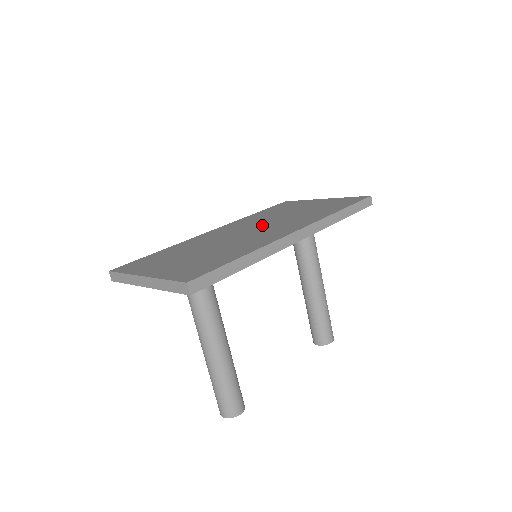
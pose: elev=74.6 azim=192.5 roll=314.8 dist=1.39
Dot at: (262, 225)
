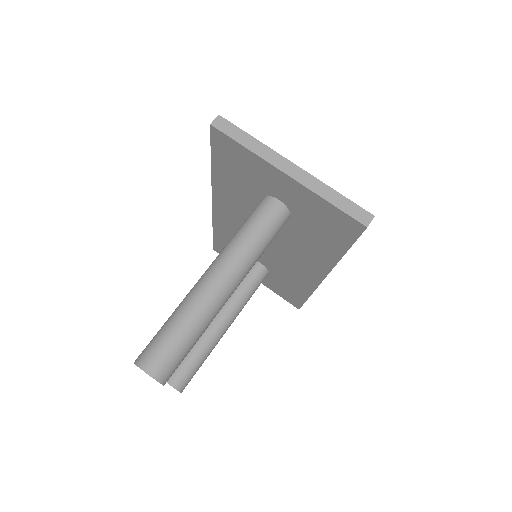
Dot at: occluded
